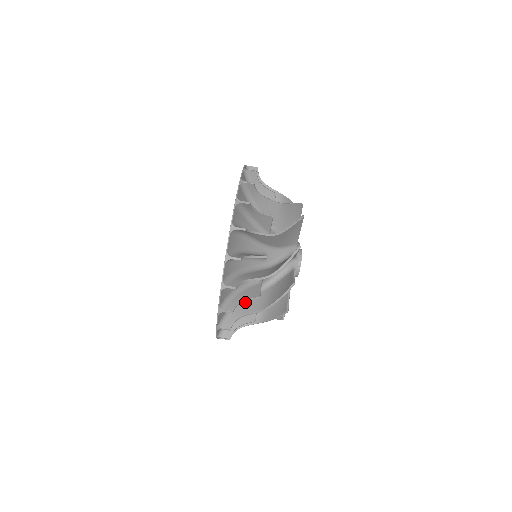
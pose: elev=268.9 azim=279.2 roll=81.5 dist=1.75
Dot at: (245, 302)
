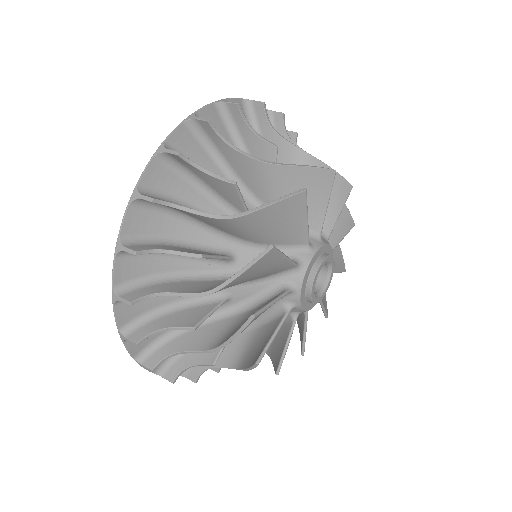
Dot at: (187, 281)
